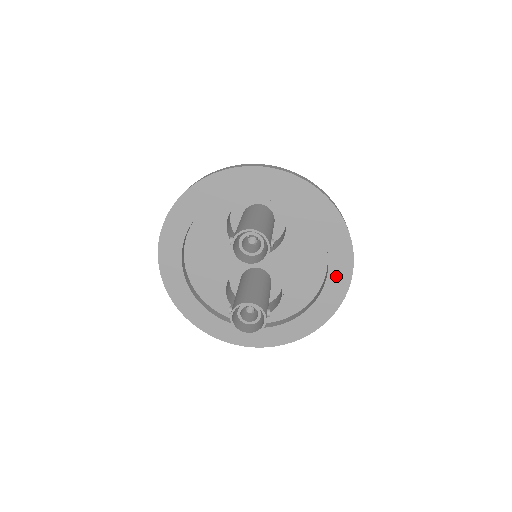
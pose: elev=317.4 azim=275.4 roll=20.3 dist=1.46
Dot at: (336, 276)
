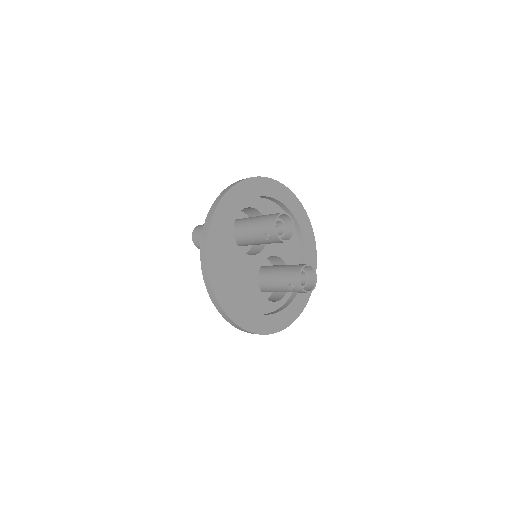
Dot at: (304, 227)
